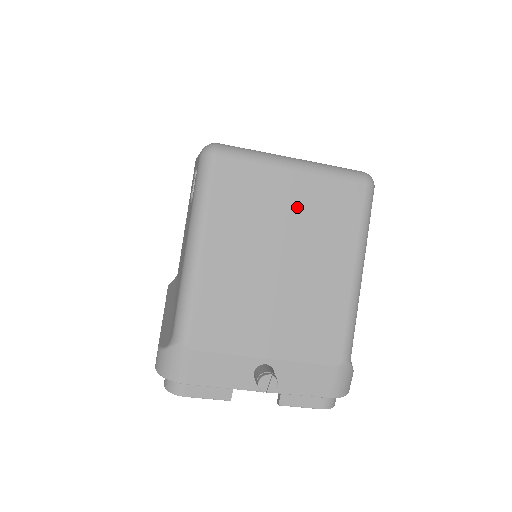
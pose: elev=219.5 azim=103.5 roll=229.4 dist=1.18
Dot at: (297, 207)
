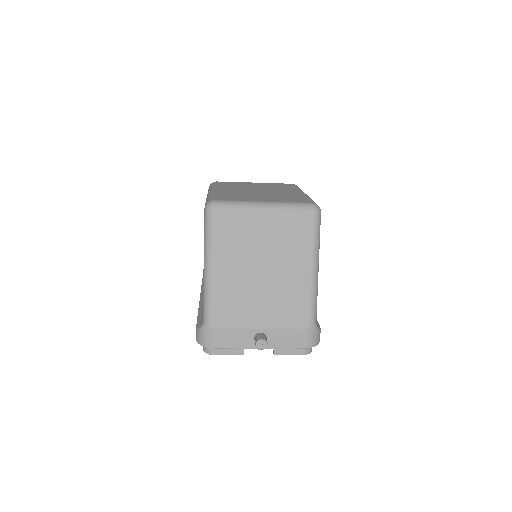
Dot at: (269, 234)
